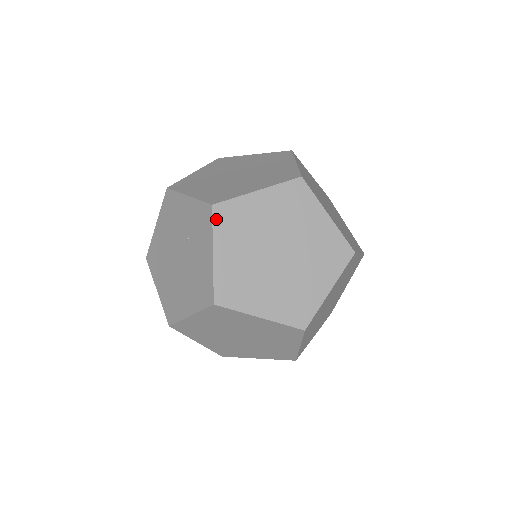
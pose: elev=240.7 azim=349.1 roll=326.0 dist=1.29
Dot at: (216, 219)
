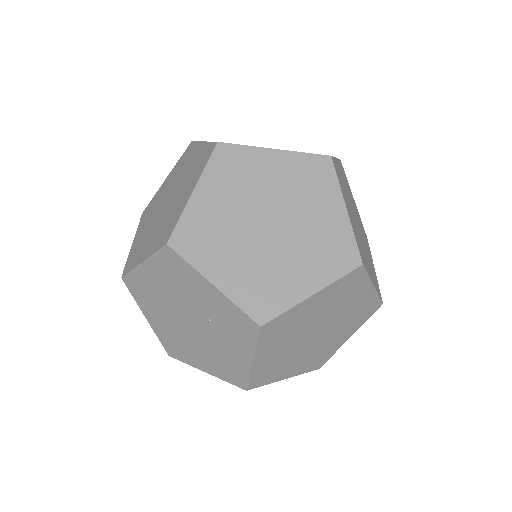
Dot at: (262, 336)
